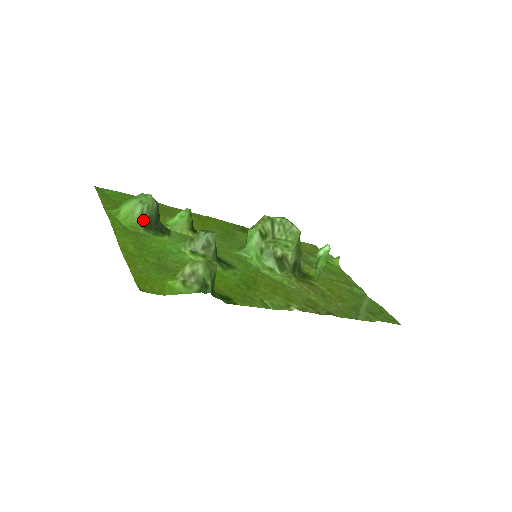
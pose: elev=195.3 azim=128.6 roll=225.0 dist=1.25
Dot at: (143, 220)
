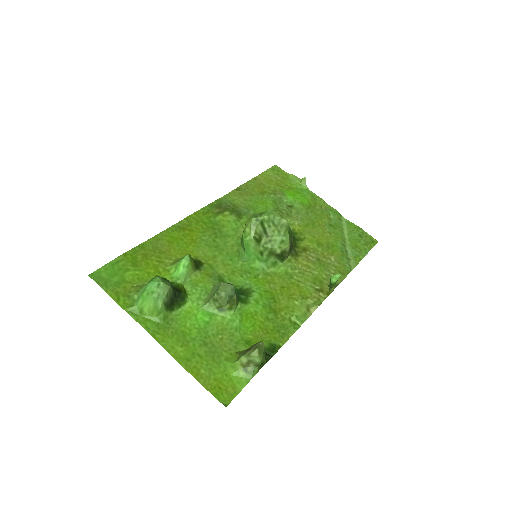
Dot at: (166, 306)
